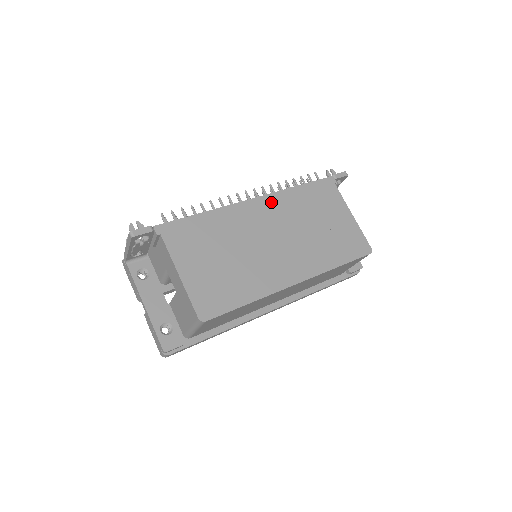
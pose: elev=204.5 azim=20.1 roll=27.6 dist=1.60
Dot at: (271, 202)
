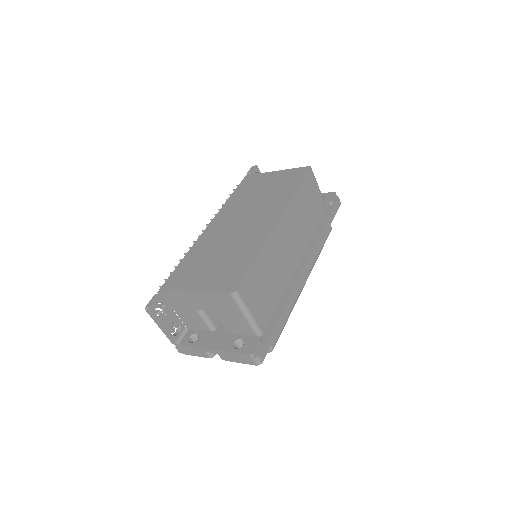
Dot at: (221, 216)
